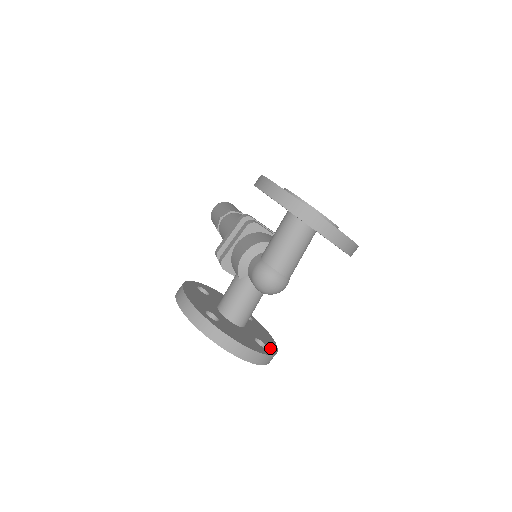
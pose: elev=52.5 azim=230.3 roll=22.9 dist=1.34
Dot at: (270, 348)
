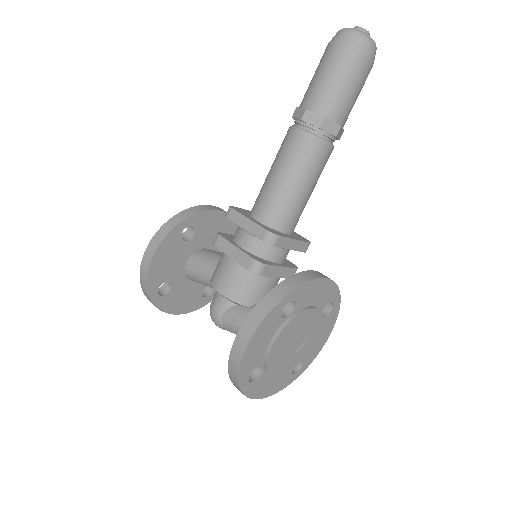
Dot at: occluded
